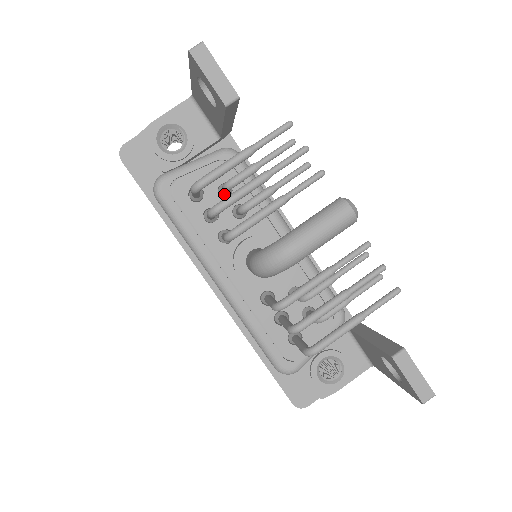
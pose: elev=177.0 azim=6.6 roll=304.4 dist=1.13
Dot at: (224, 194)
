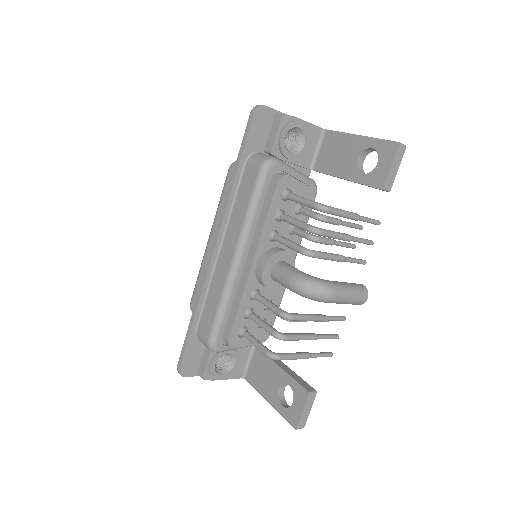
Dot at: (299, 212)
